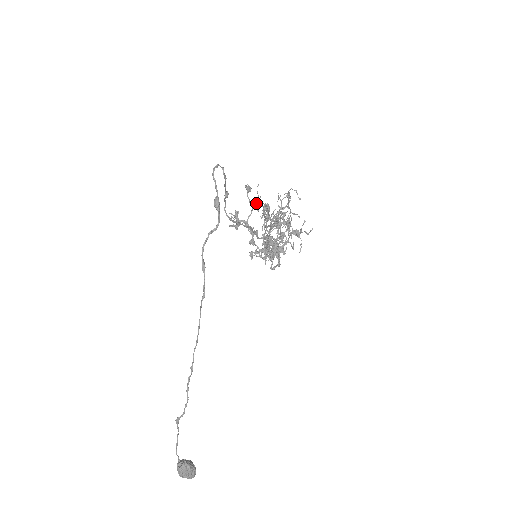
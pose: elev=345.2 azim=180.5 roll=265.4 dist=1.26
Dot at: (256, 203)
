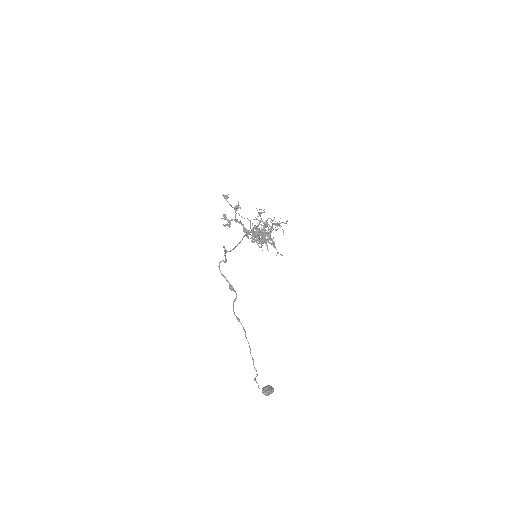
Dot at: (237, 206)
